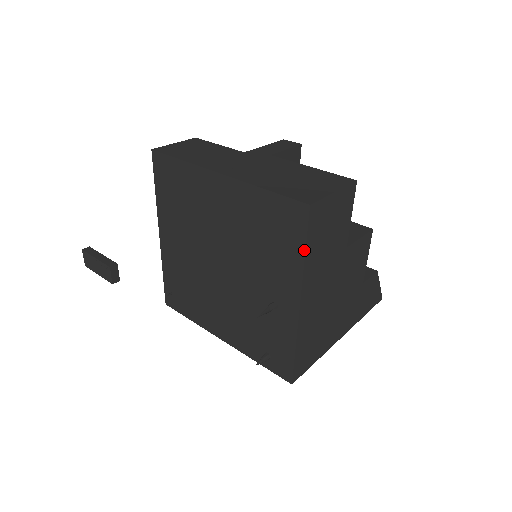
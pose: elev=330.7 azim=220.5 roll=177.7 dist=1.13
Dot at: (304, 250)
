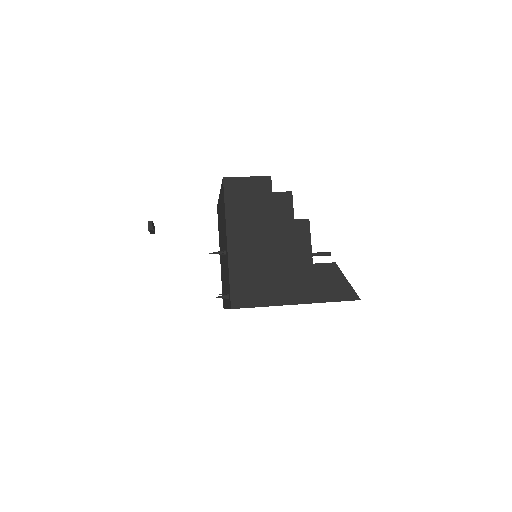
Dot at: (224, 204)
